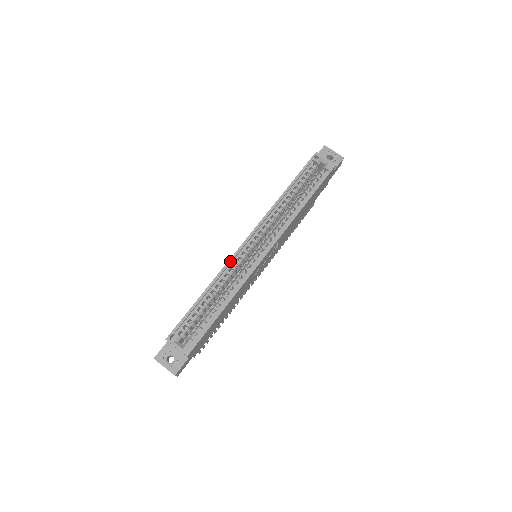
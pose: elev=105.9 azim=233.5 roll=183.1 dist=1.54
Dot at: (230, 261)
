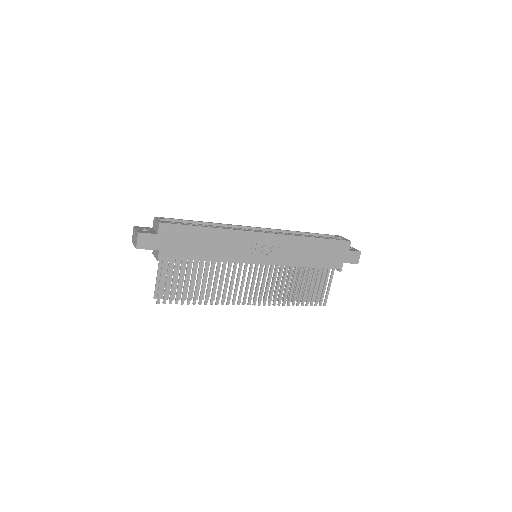
Dot at: (235, 225)
